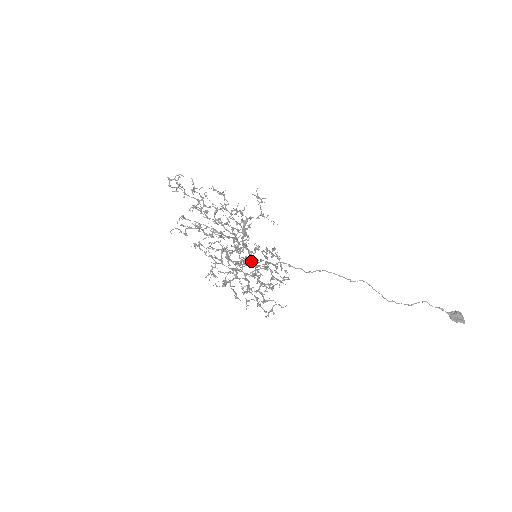
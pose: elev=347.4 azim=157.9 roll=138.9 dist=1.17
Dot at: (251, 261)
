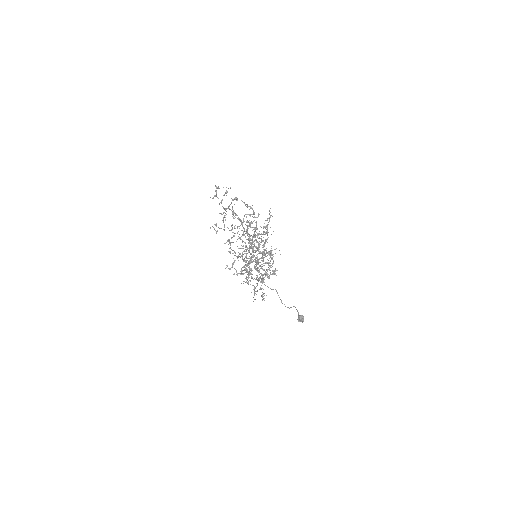
Dot at: occluded
